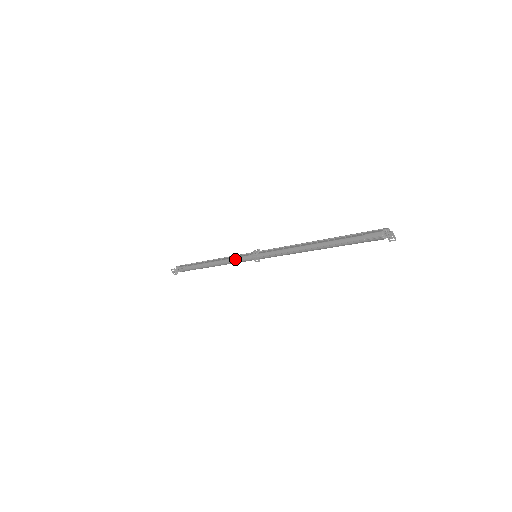
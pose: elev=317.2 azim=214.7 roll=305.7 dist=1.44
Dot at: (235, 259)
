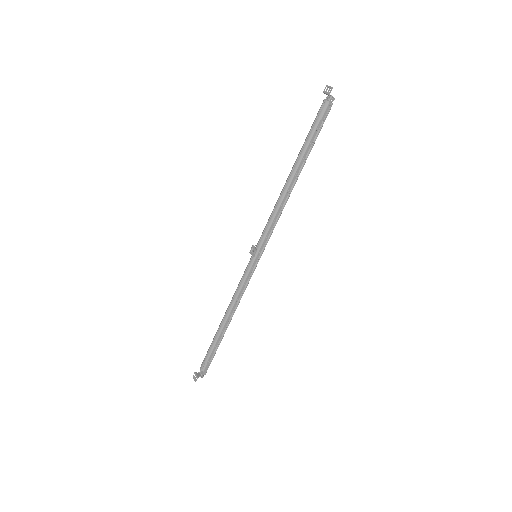
Dot at: (240, 280)
